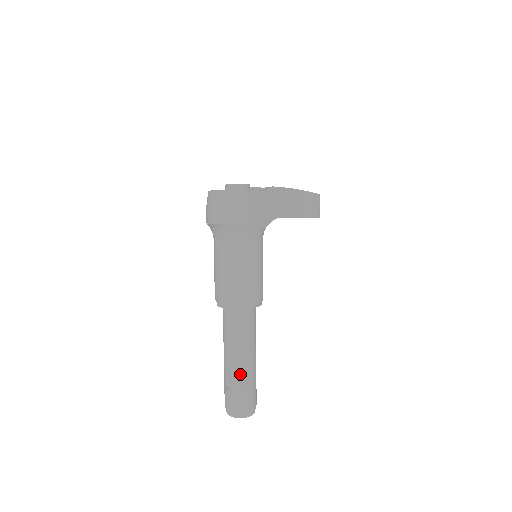
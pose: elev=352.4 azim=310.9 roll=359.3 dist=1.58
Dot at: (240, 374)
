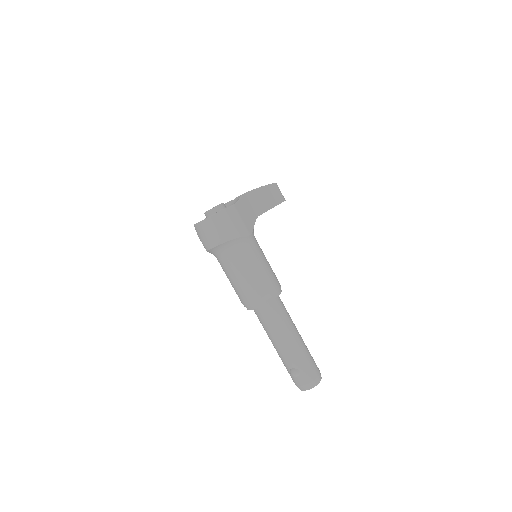
Dot at: (295, 353)
